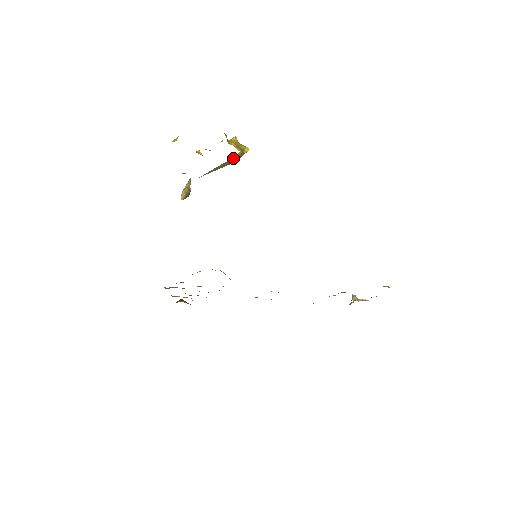
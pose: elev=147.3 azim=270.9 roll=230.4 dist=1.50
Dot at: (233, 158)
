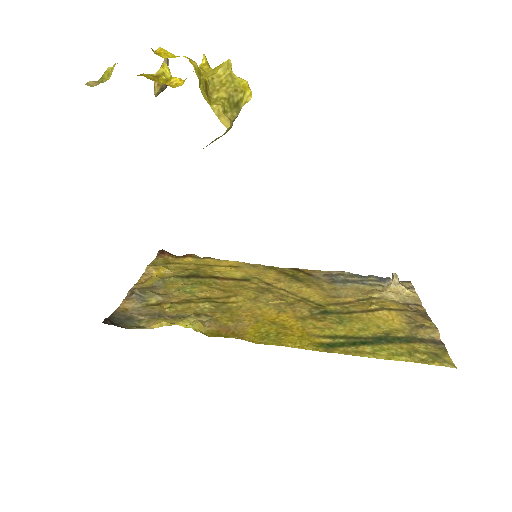
Dot at: (215, 139)
